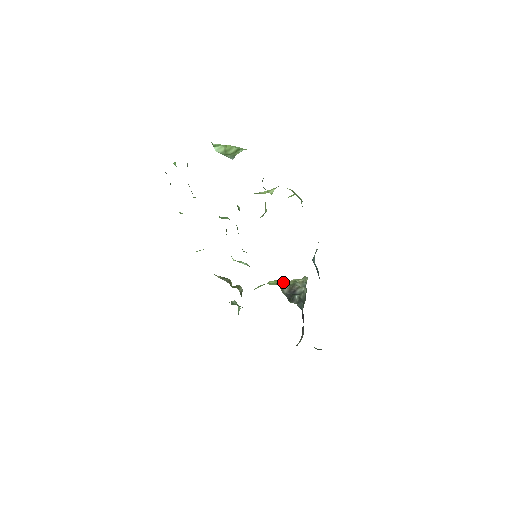
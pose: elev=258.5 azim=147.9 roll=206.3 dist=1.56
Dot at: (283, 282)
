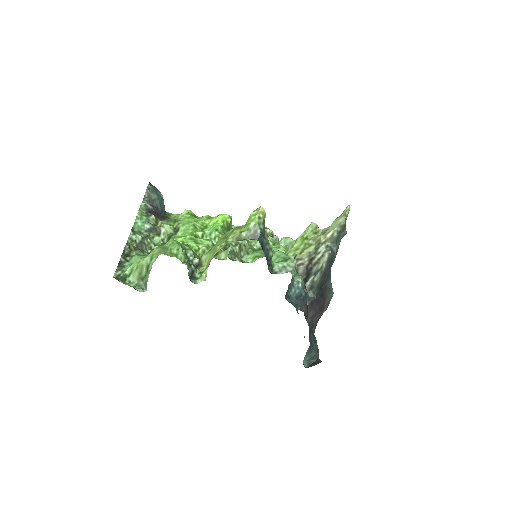
Dot at: (307, 245)
